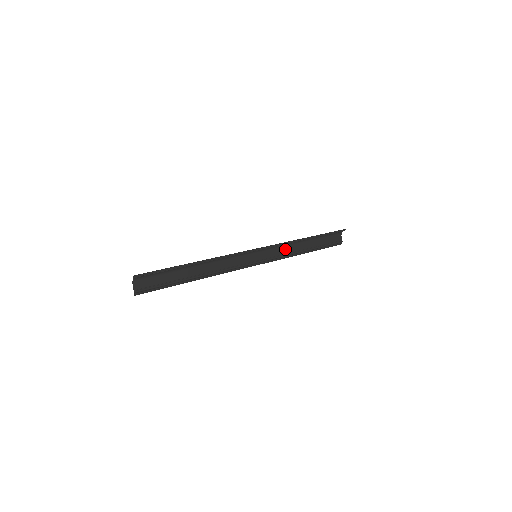
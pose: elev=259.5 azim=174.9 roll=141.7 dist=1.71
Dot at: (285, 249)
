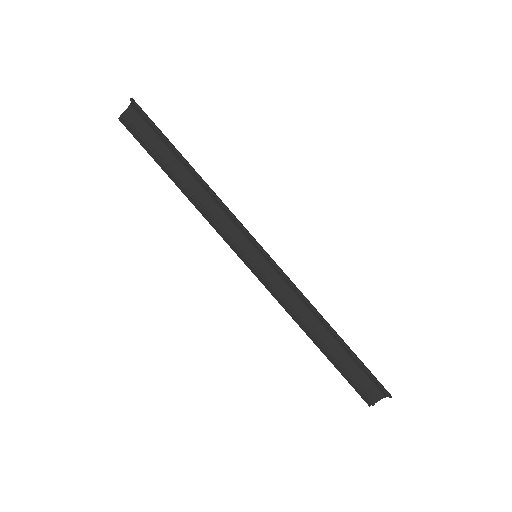
Dot at: (296, 301)
